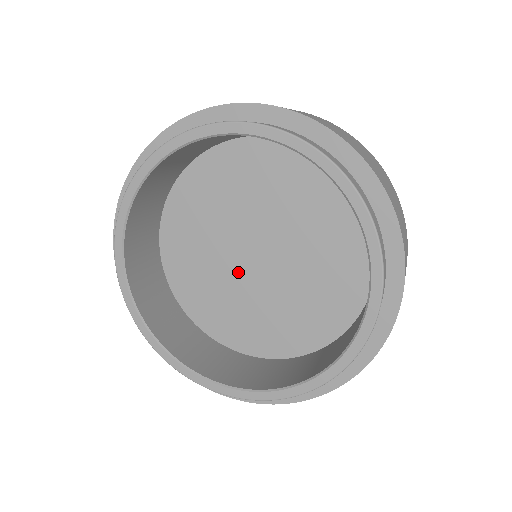
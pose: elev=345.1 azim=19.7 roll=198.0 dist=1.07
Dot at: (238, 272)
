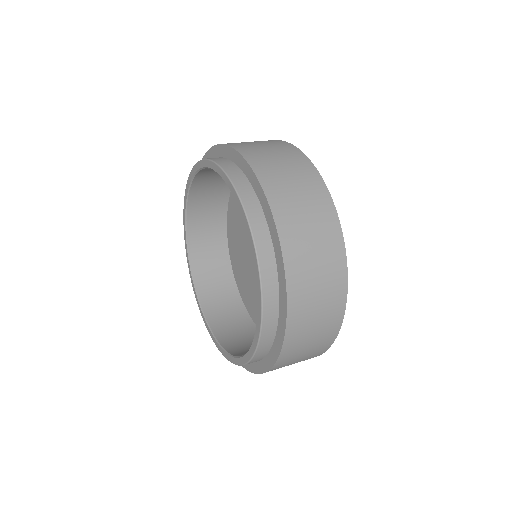
Dot at: (253, 262)
